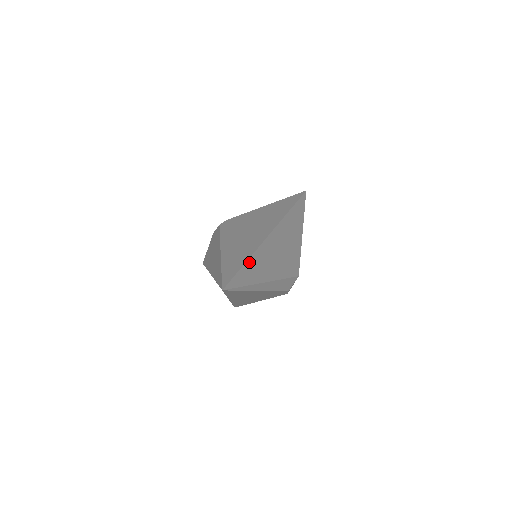
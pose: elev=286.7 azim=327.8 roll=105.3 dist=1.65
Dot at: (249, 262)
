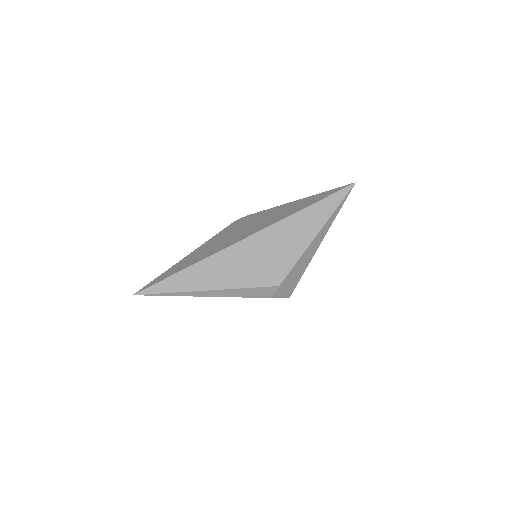
Dot at: (184, 272)
